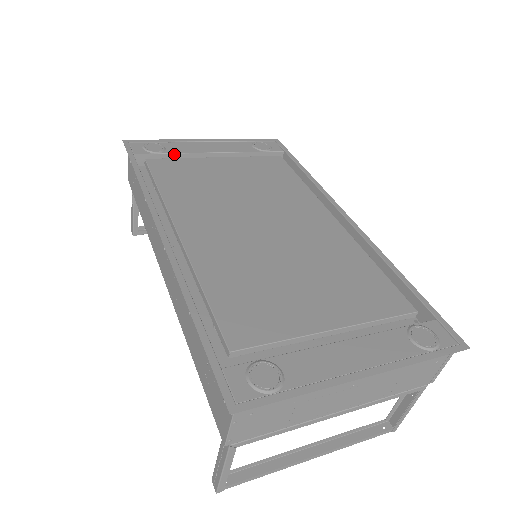
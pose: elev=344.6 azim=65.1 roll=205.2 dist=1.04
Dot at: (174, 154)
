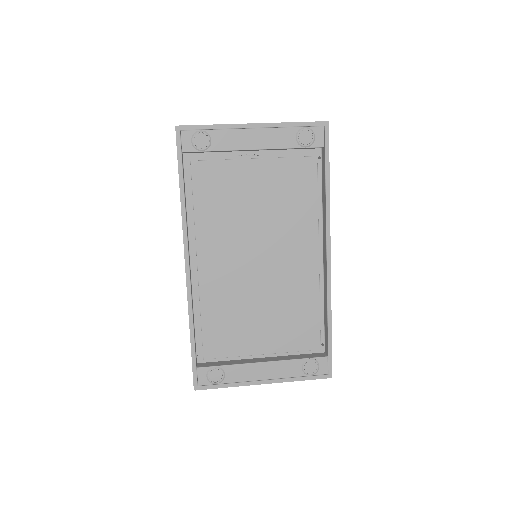
Dot at: (217, 151)
